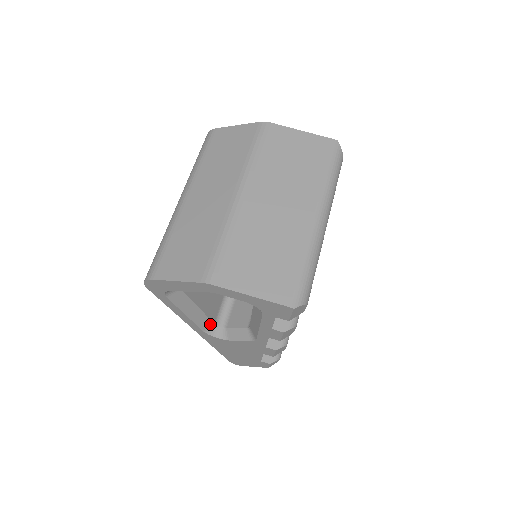
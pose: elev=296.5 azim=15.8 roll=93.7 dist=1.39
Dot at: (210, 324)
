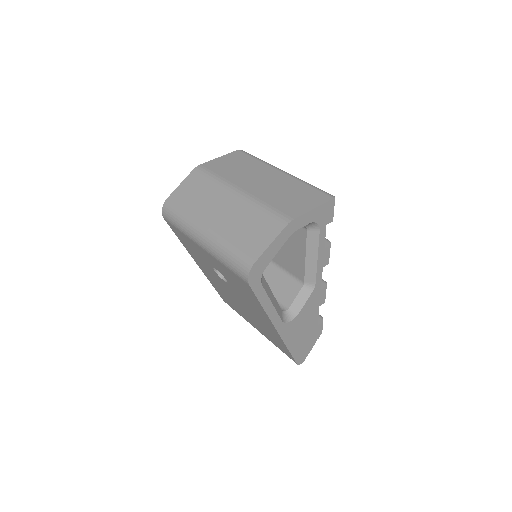
Dot at: (281, 312)
